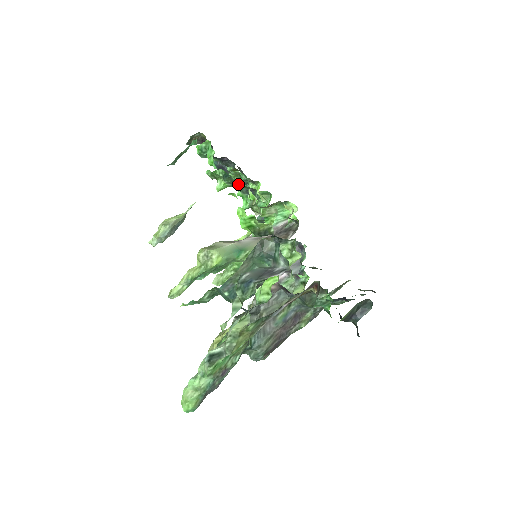
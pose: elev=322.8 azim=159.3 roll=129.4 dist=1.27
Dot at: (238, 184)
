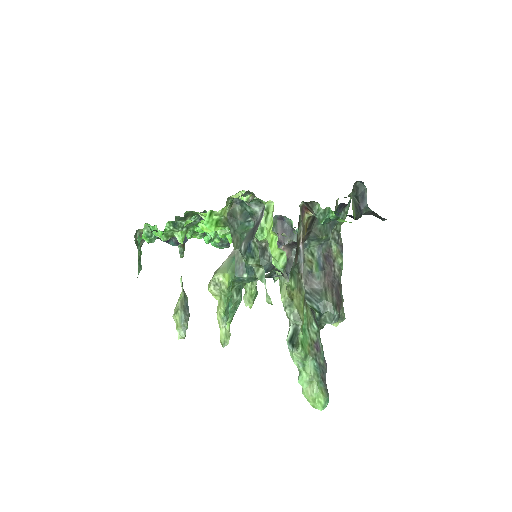
Dot at: (185, 216)
